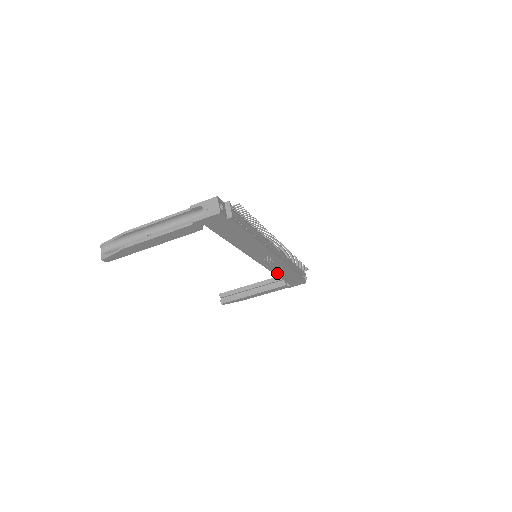
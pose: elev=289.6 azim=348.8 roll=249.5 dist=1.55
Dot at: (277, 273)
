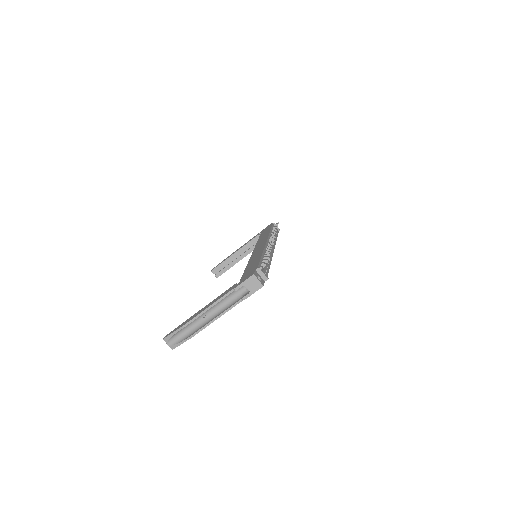
Dot at: occluded
